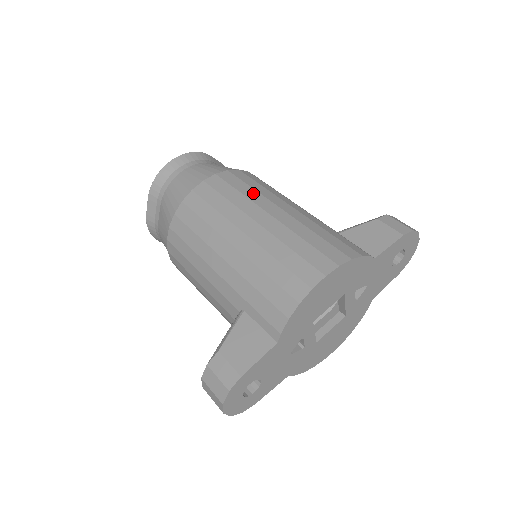
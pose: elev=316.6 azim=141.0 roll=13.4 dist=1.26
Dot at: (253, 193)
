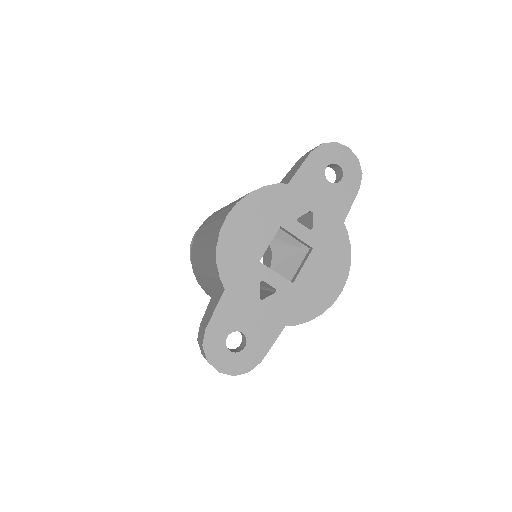
Dot at: occluded
